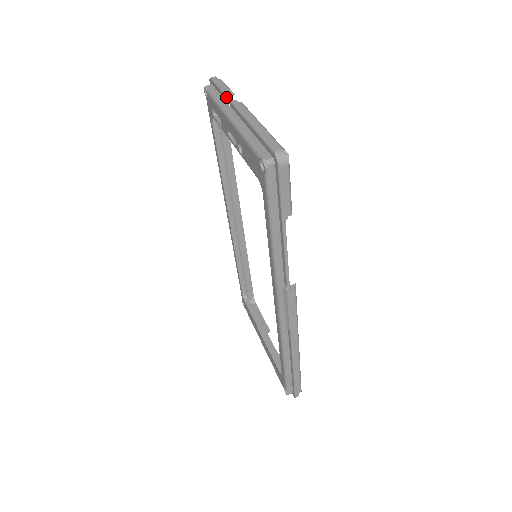
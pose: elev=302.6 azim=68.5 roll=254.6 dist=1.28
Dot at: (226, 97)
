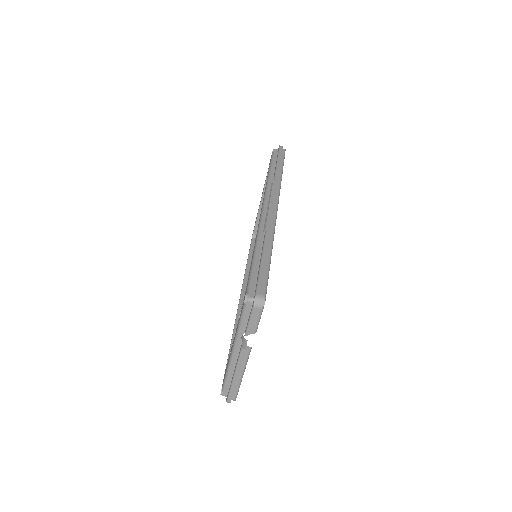
Dot at: (247, 333)
